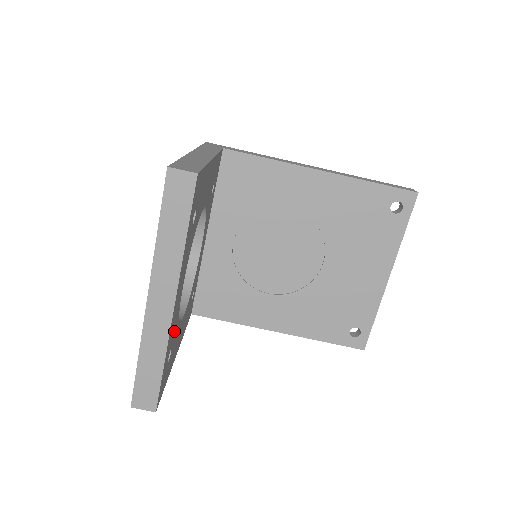
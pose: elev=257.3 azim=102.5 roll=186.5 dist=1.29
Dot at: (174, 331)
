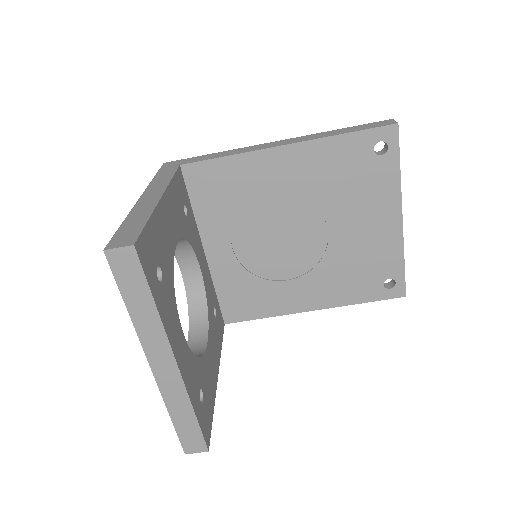
Dot at: (195, 374)
